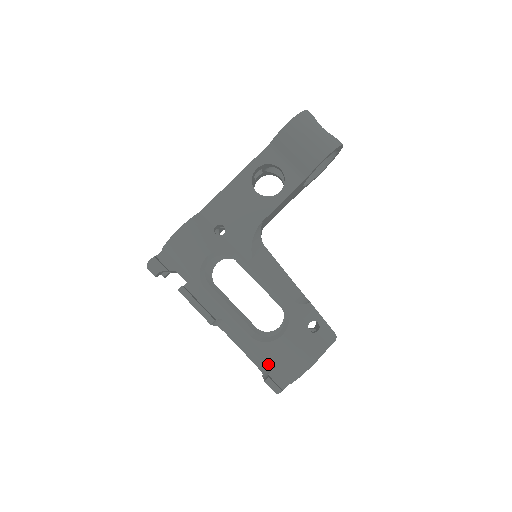
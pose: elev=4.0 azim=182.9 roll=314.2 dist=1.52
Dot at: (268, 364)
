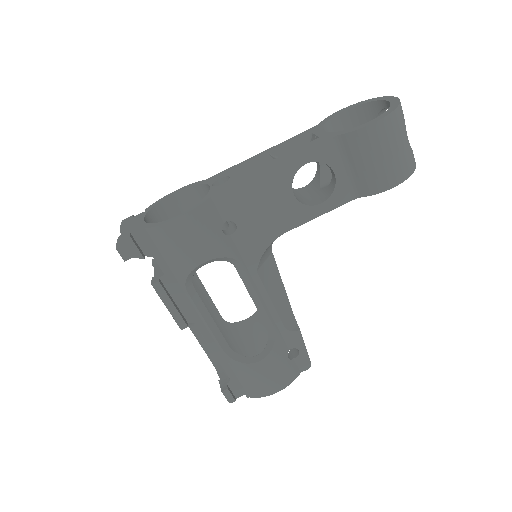
Dot at: (230, 374)
